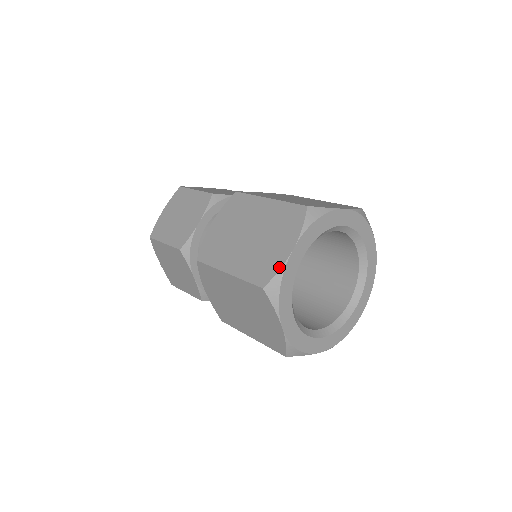
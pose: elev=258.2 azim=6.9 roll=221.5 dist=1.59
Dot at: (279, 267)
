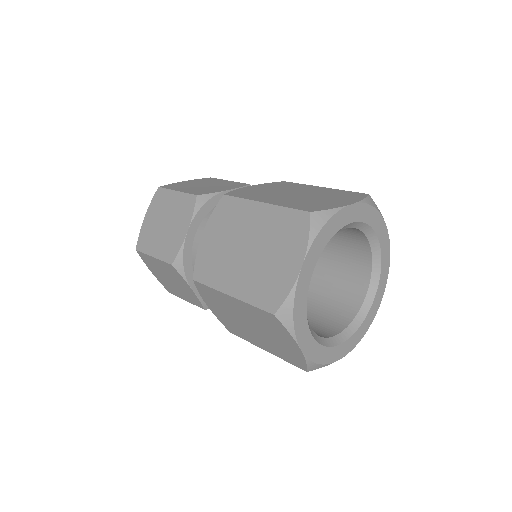
Dot at: (289, 289)
